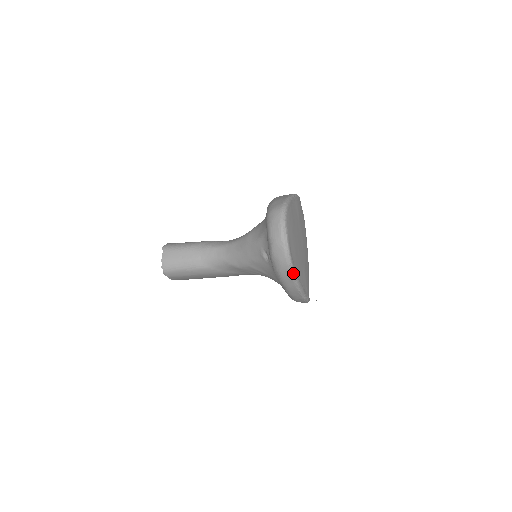
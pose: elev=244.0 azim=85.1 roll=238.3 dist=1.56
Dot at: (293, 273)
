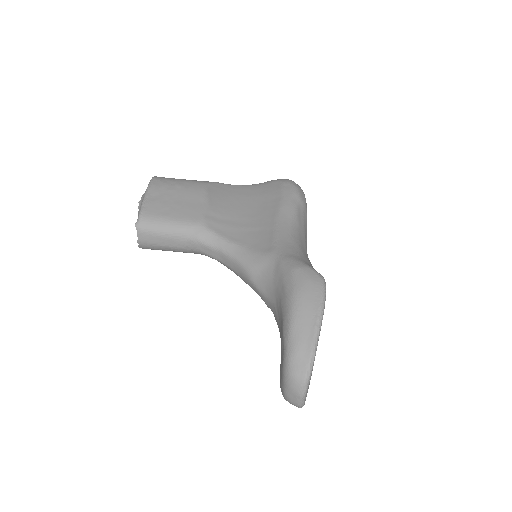
Dot at: occluded
